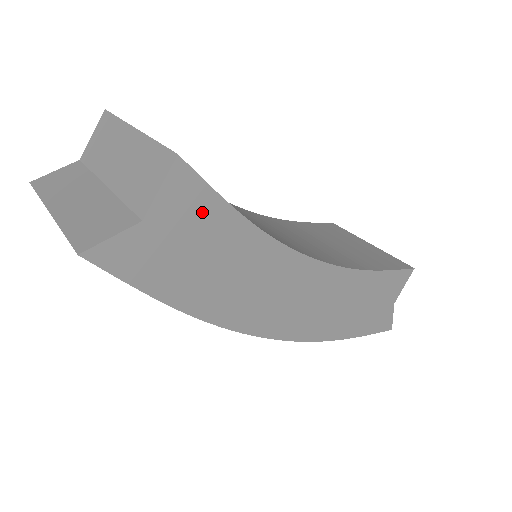
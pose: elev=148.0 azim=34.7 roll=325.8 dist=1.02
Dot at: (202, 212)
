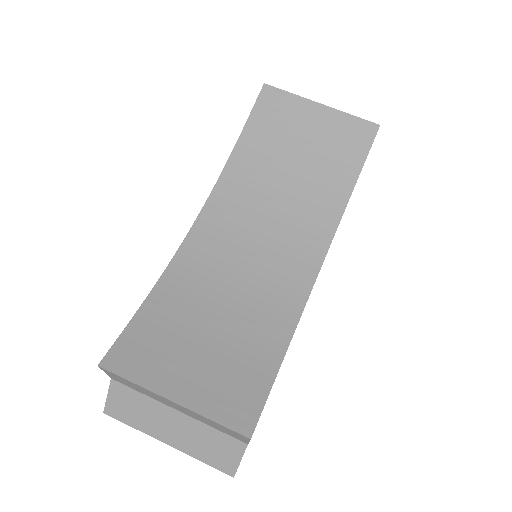
Dot at: occluded
